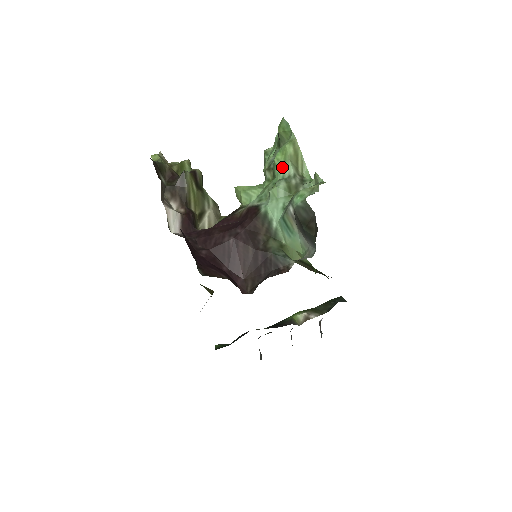
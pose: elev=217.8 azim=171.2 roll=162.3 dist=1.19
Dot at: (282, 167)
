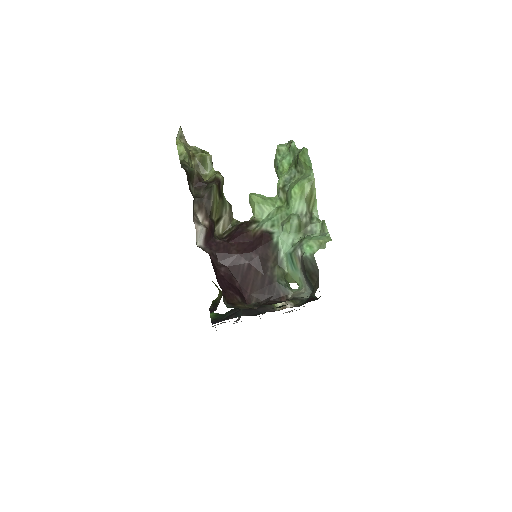
Dot at: (297, 203)
